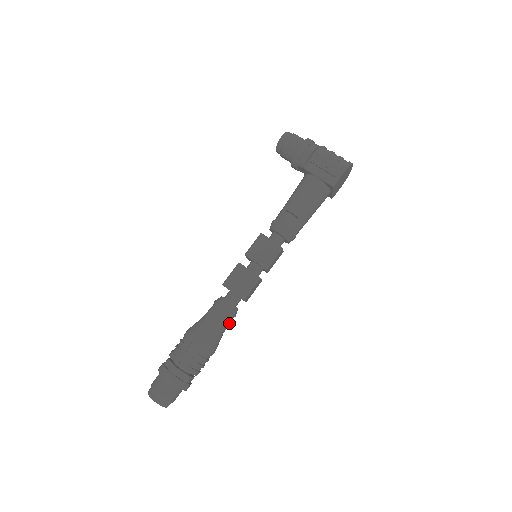
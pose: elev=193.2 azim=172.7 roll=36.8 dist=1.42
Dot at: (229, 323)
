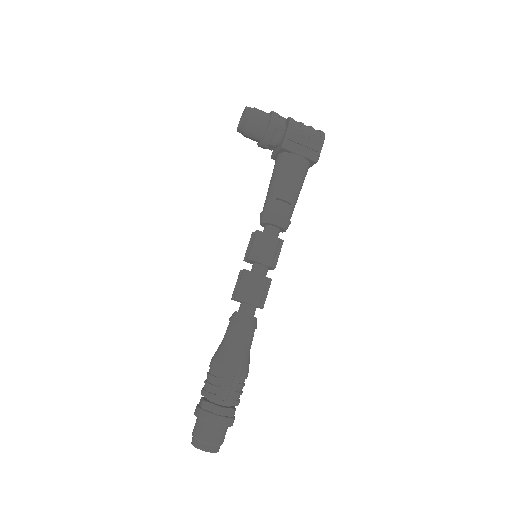
Dot at: occluded
